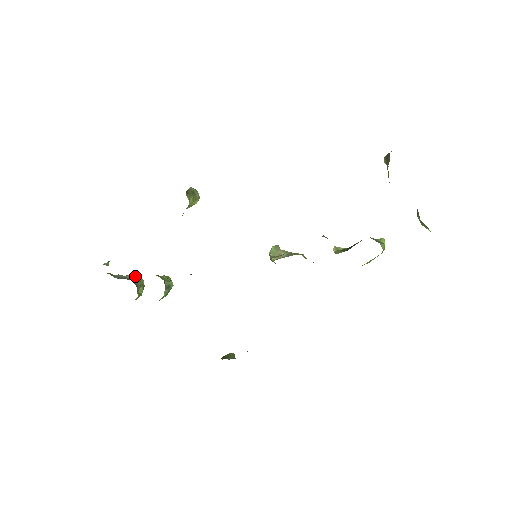
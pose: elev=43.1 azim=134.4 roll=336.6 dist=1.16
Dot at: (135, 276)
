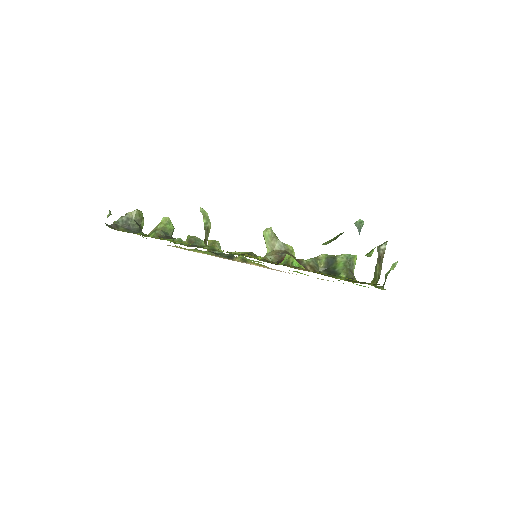
Dot at: (135, 214)
